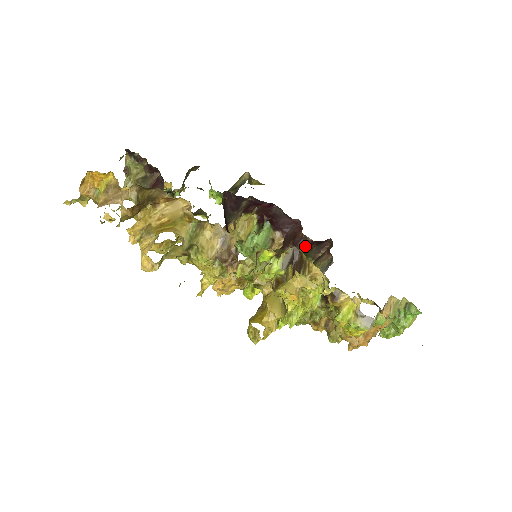
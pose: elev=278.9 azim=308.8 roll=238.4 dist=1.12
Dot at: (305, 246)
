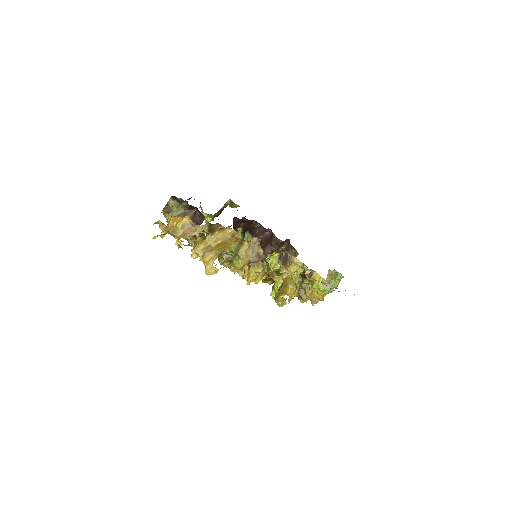
Dot at: (278, 246)
